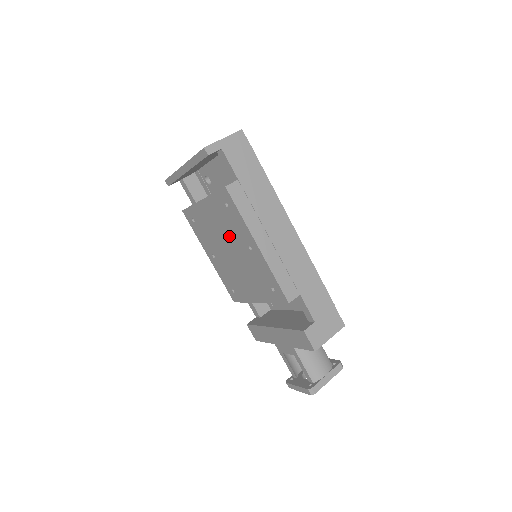
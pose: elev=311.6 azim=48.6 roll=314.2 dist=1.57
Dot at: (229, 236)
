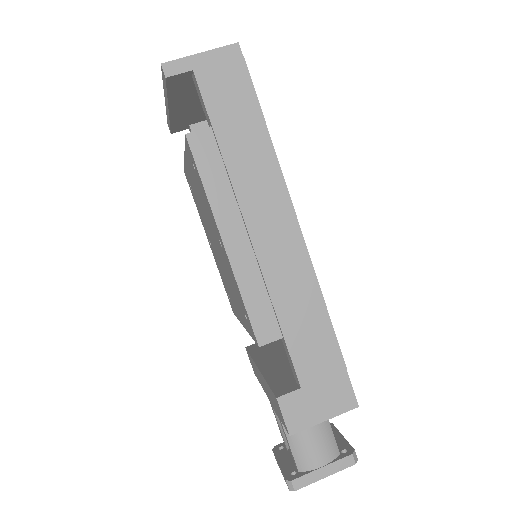
Dot at: (207, 217)
